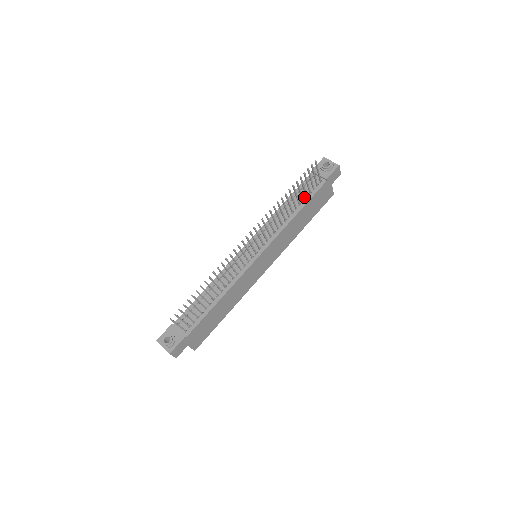
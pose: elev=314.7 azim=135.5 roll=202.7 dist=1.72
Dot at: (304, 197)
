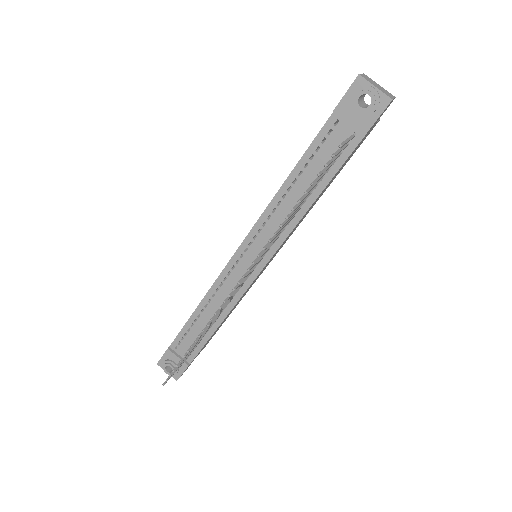
Dot at: occluded
